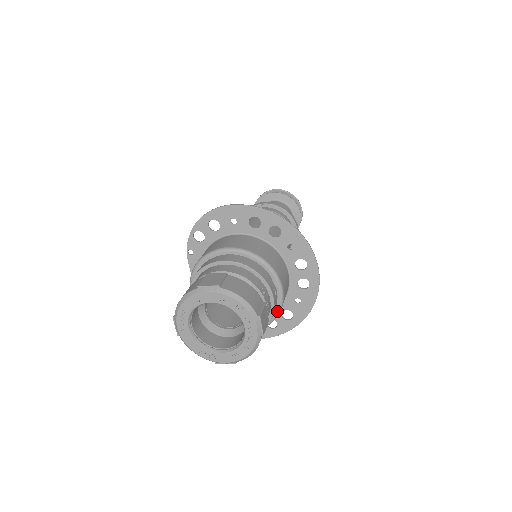
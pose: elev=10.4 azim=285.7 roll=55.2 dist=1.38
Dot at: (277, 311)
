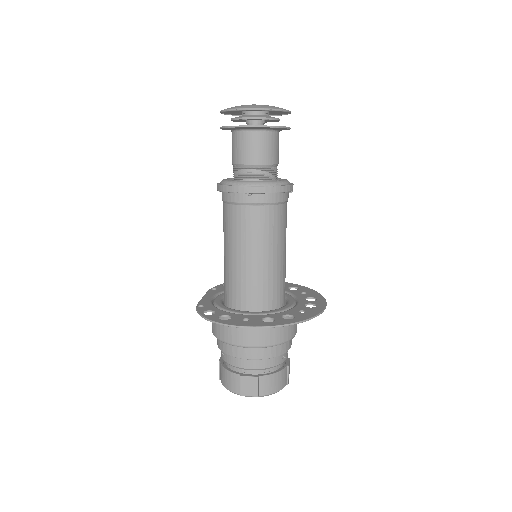
Dot at: occluded
